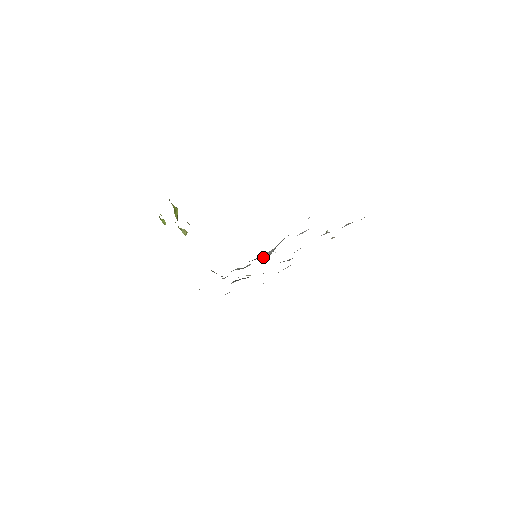
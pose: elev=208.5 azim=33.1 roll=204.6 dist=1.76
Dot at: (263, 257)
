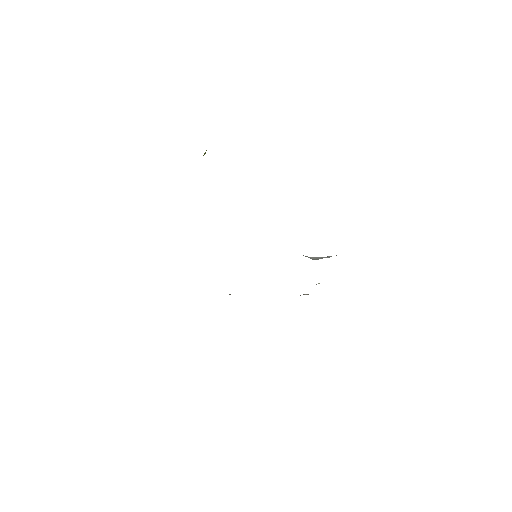
Dot at: (307, 256)
